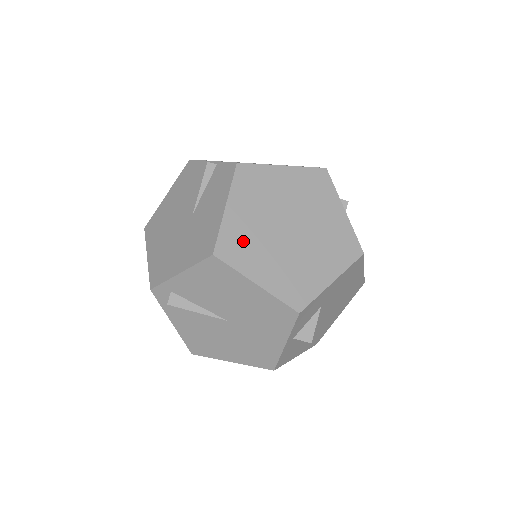
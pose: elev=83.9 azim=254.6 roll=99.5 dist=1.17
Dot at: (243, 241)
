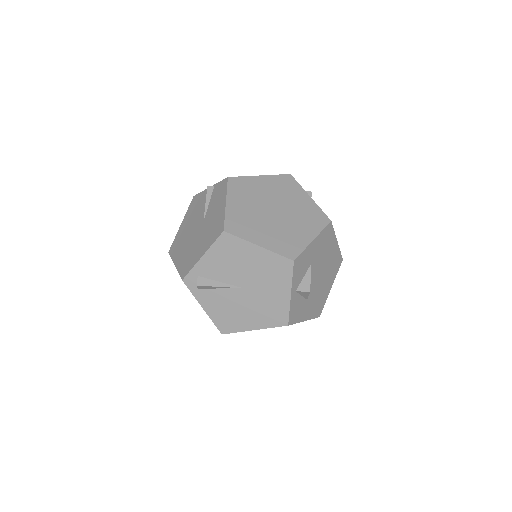
Dot at: (243, 221)
